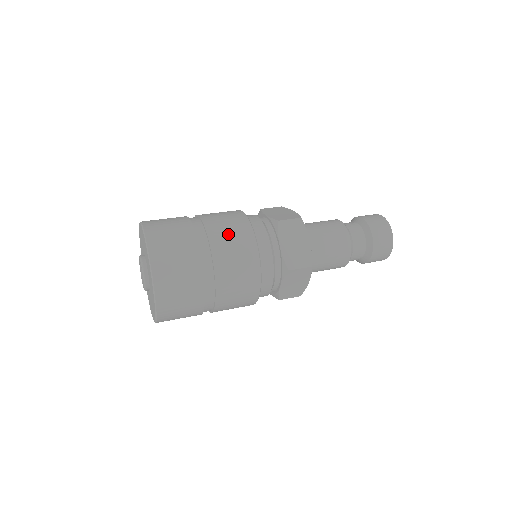
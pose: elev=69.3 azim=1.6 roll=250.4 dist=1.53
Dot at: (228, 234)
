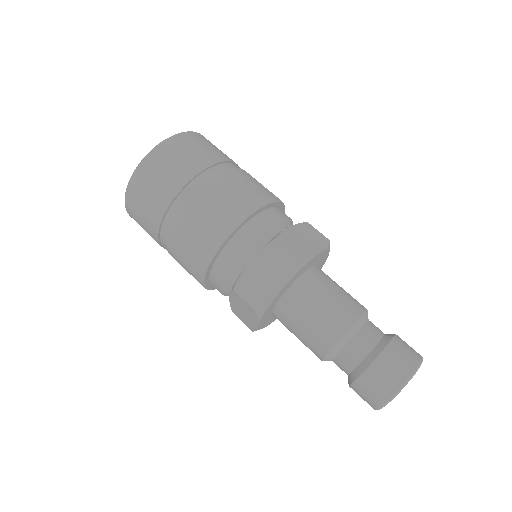
Dot at: (258, 182)
